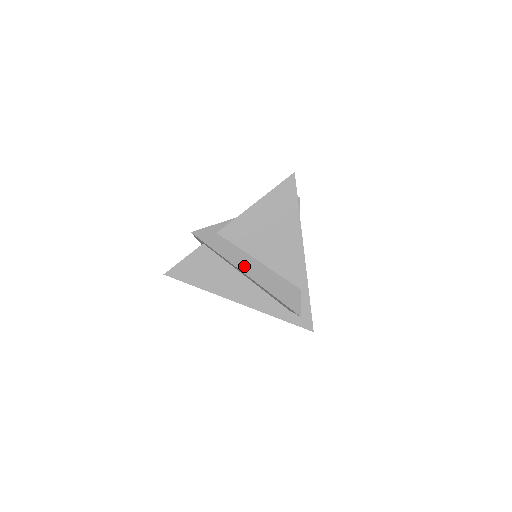
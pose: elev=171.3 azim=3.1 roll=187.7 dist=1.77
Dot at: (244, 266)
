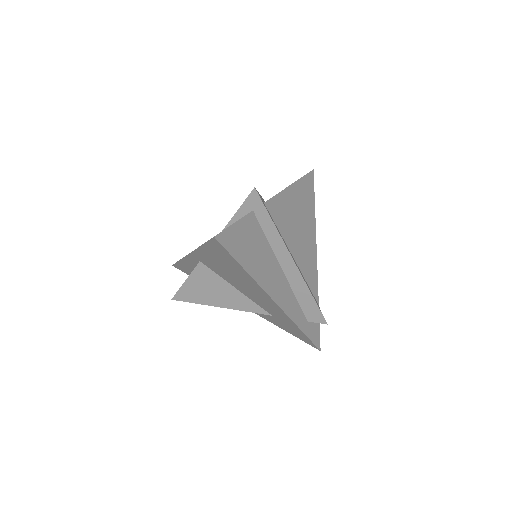
Dot at: (289, 251)
